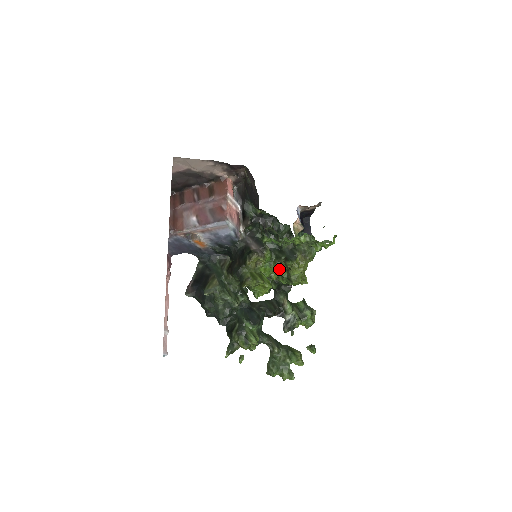
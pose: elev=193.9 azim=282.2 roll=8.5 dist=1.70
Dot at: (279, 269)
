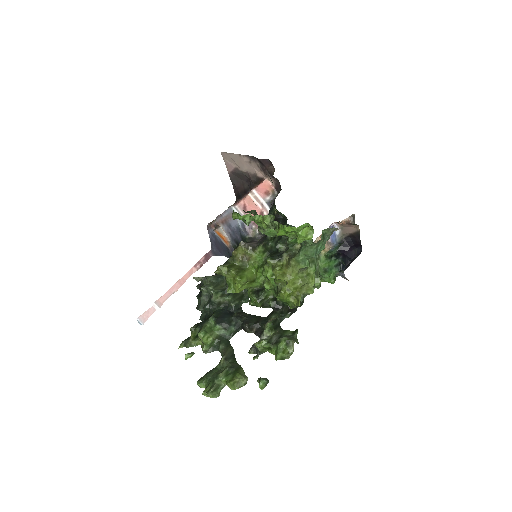
Dot at: (269, 274)
